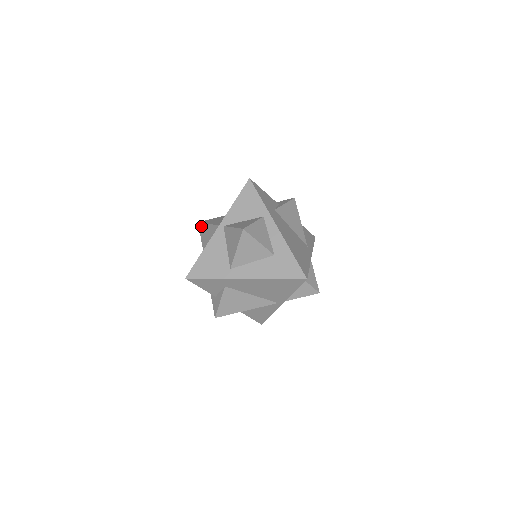
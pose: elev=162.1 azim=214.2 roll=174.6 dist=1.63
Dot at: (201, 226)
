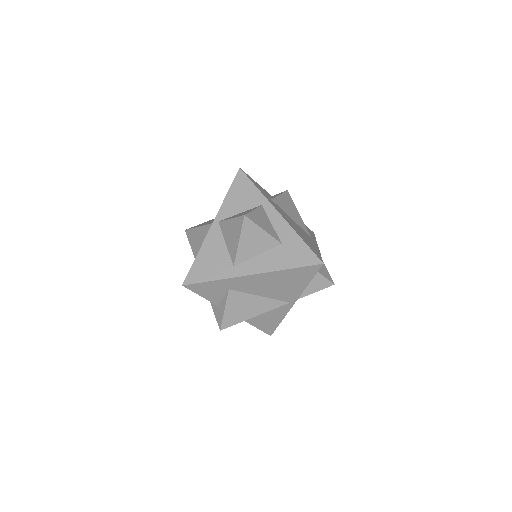
Dot at: (189, 233)
